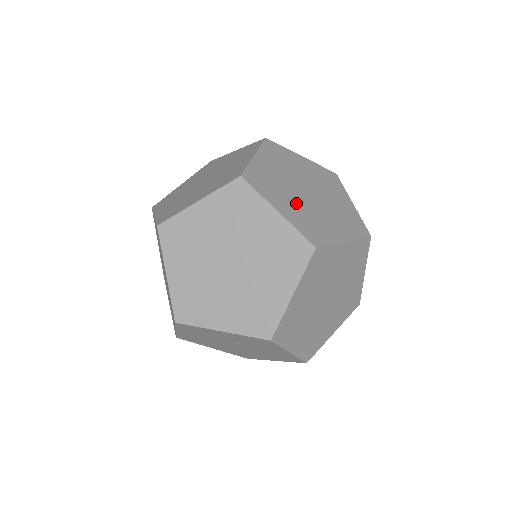
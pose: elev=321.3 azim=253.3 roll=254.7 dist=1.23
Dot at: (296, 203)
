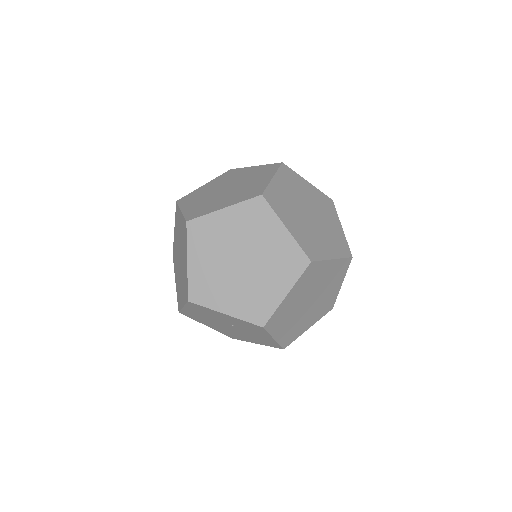
Dot at: (300, 223)
